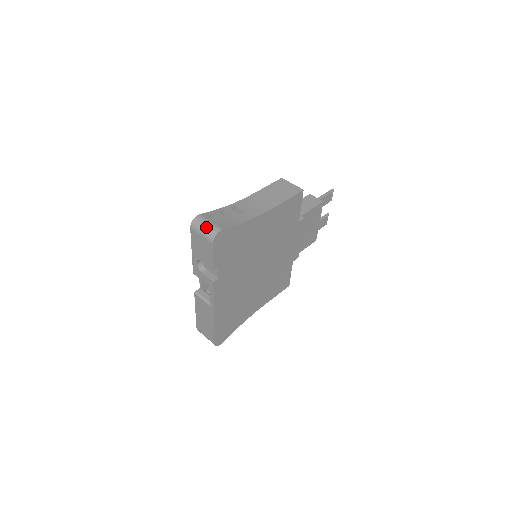
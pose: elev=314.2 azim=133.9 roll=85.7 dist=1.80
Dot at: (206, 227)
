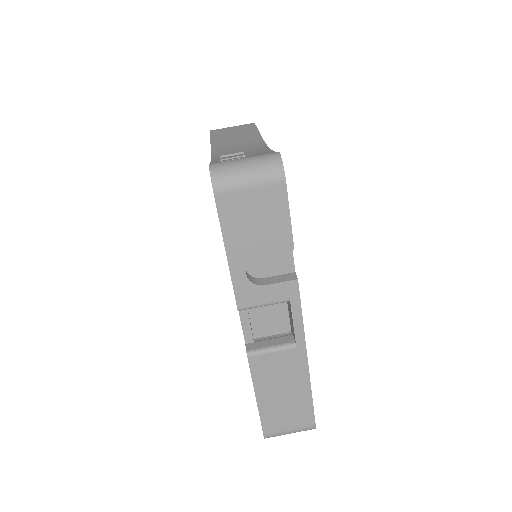
Dot at: (250, 165)
